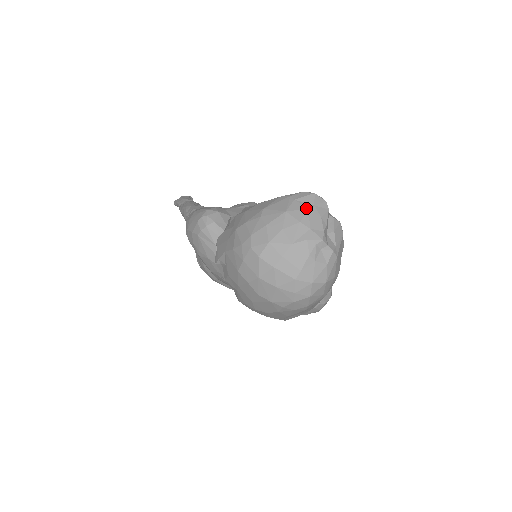
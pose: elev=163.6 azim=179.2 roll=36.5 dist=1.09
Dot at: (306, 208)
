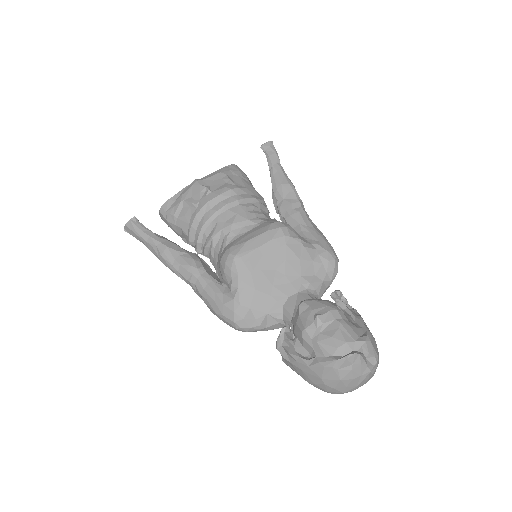
Dot at: (350, 371)
